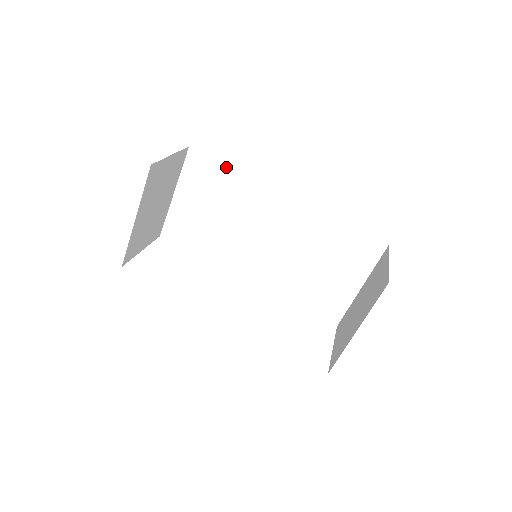
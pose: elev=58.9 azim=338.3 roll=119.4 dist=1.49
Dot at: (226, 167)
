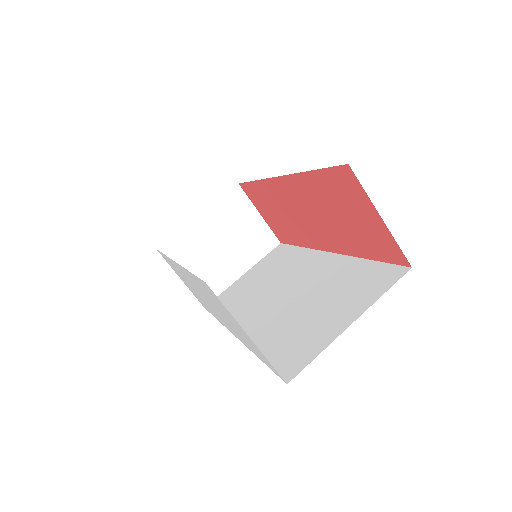
Dot at: (295, 248)
